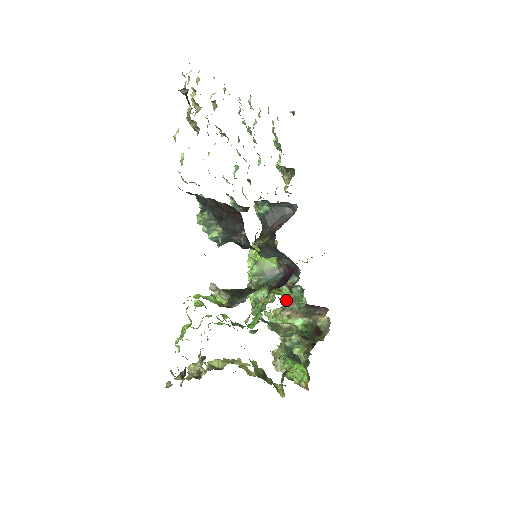
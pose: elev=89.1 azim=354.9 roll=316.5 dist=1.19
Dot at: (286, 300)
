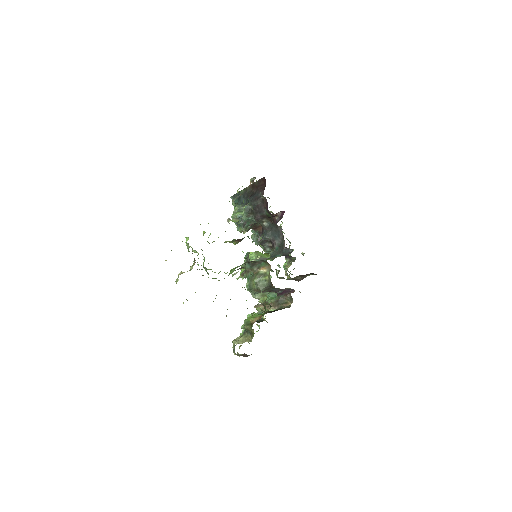
Dot at: occluded
